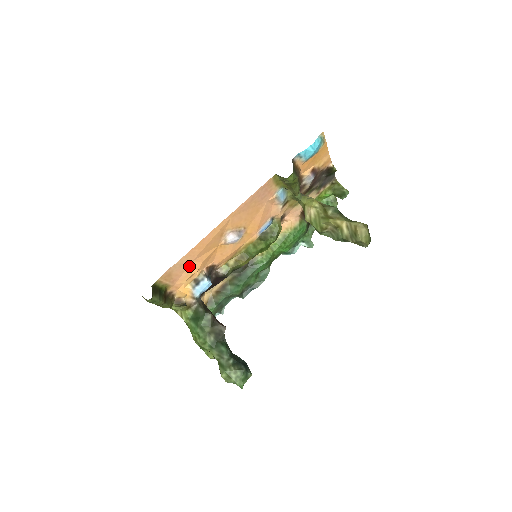
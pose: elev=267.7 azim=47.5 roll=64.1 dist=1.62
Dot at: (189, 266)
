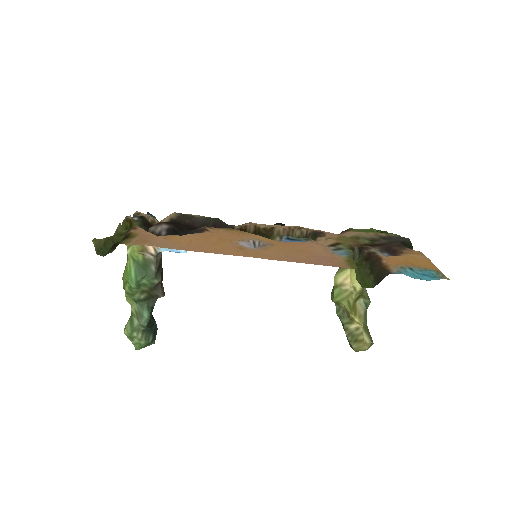
Dot at: (176, 243)
